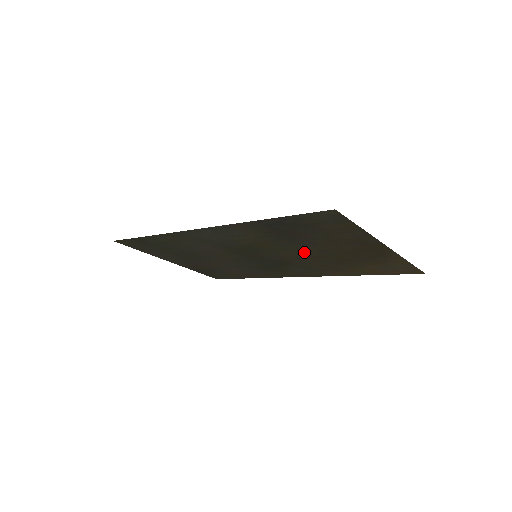
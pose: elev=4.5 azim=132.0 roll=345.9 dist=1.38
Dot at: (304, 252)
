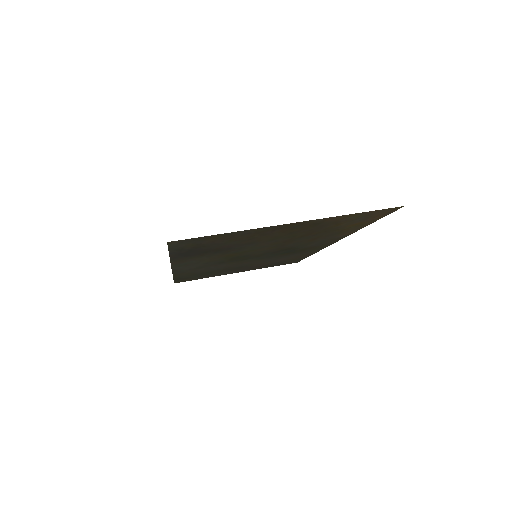
Dot at: (267, 245)
